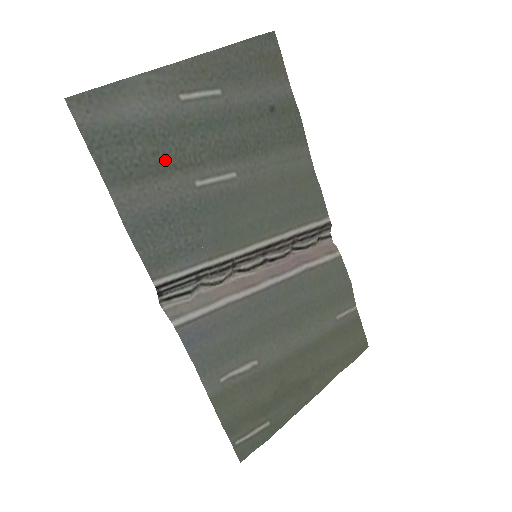
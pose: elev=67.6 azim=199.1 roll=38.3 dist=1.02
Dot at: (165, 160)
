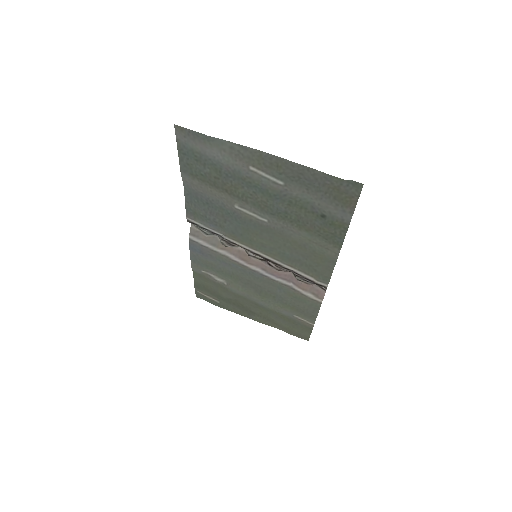
Dot at: (222, 184)
